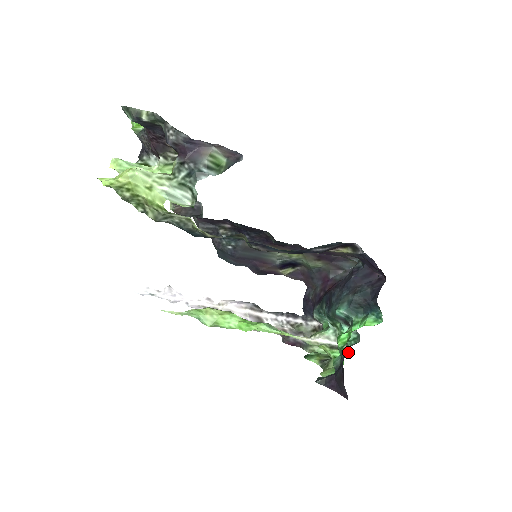
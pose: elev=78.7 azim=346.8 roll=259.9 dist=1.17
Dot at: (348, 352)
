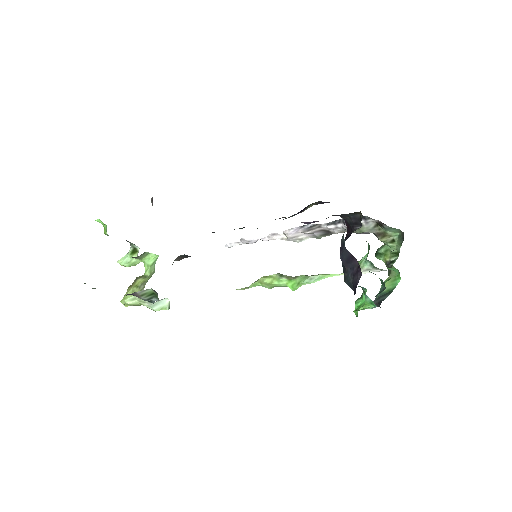
Dot at: (397, 270)
